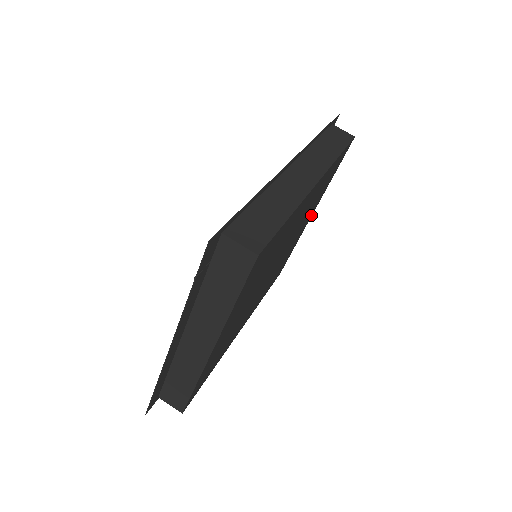
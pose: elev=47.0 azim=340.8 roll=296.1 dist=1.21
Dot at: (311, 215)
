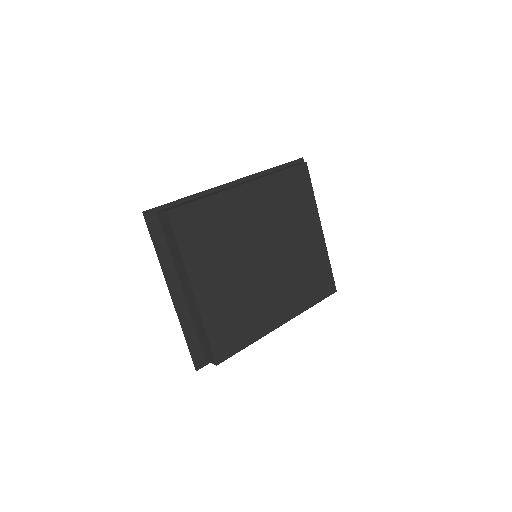
Dot at: (319, 230)
